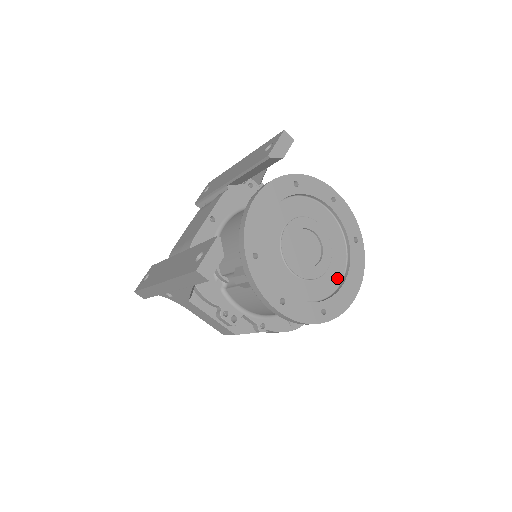
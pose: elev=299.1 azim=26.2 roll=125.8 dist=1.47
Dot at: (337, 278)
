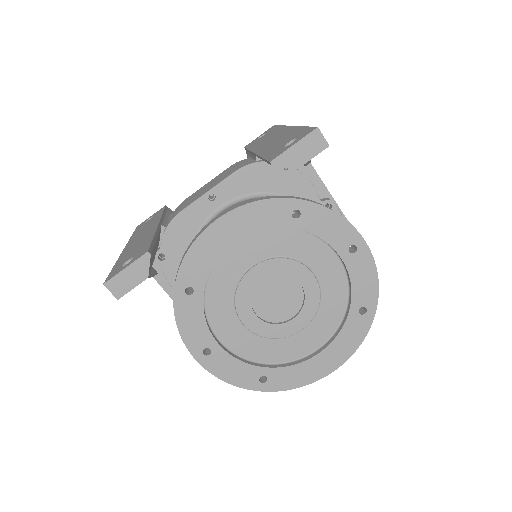
Dot at: (309, 346)
